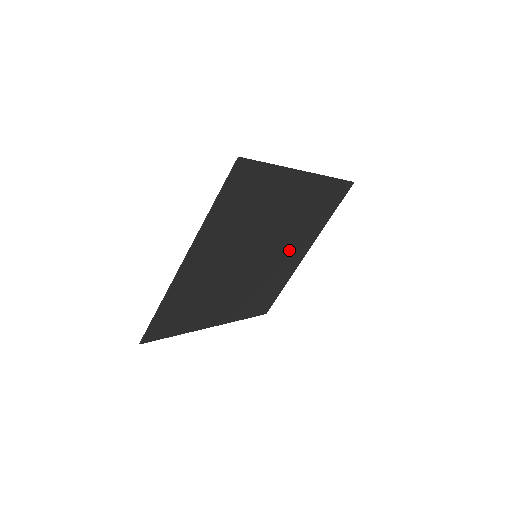
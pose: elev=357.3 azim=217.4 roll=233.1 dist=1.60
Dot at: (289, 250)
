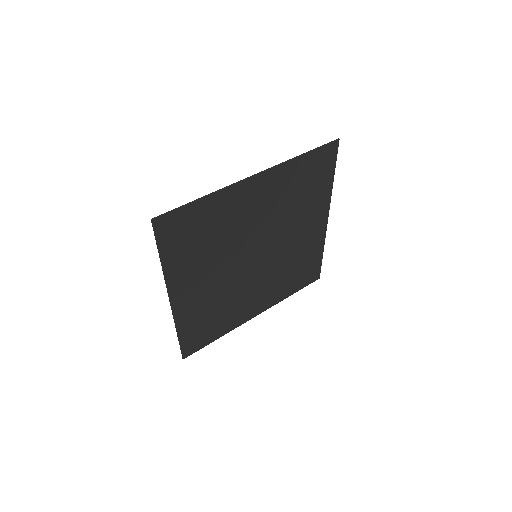
Dot at: (298, 230)
